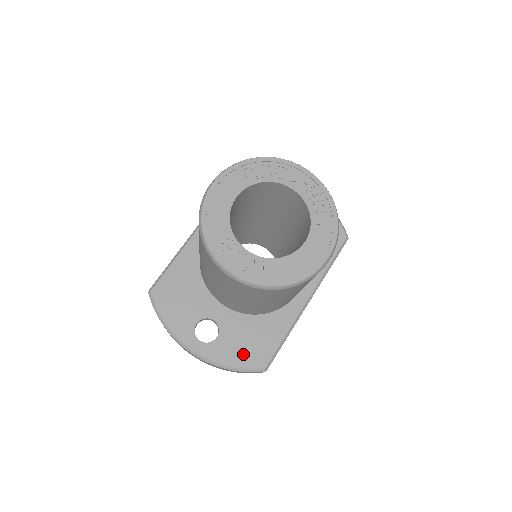
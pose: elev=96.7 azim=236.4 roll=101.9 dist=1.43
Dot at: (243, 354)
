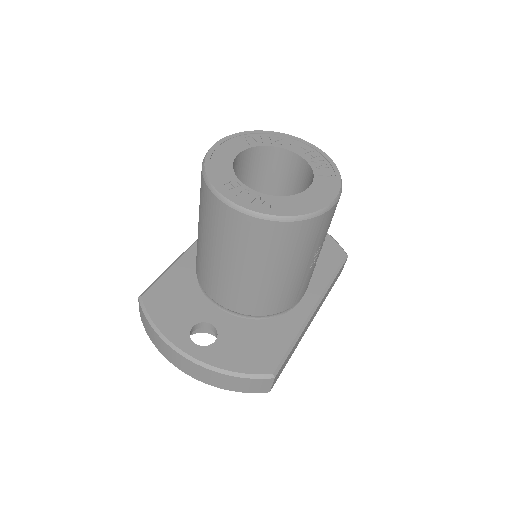
Dot at: (246, 358)
